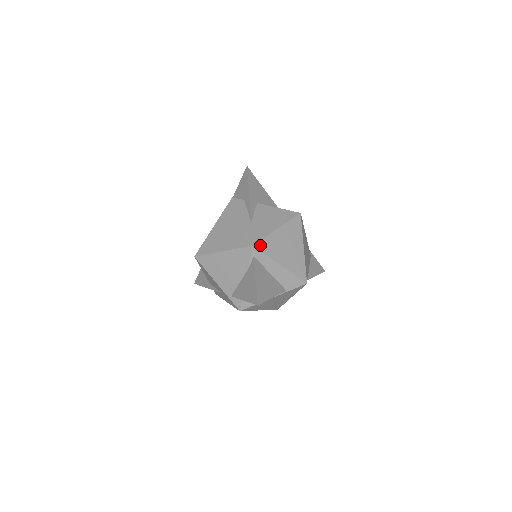
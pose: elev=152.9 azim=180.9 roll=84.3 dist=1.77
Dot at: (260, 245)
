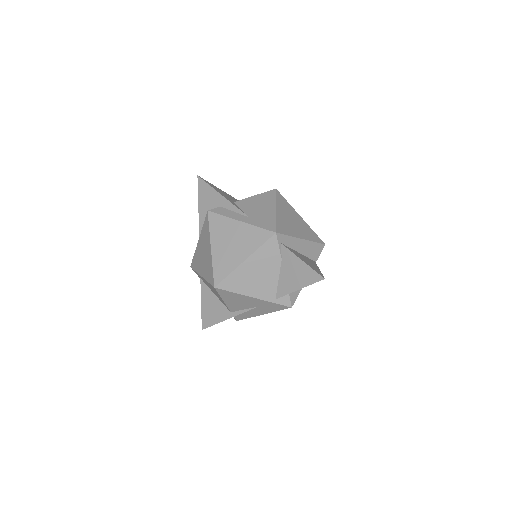
Dot at: (279, 229)
